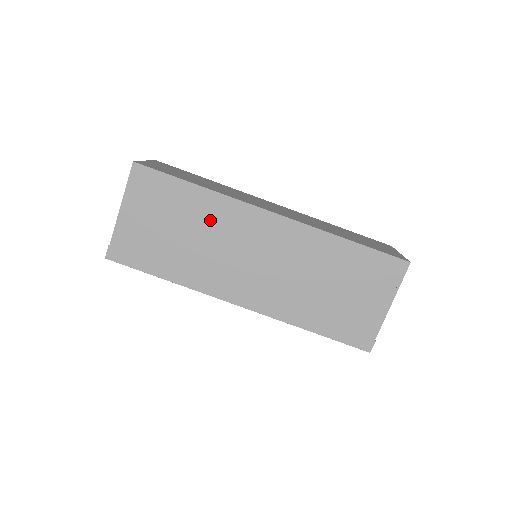
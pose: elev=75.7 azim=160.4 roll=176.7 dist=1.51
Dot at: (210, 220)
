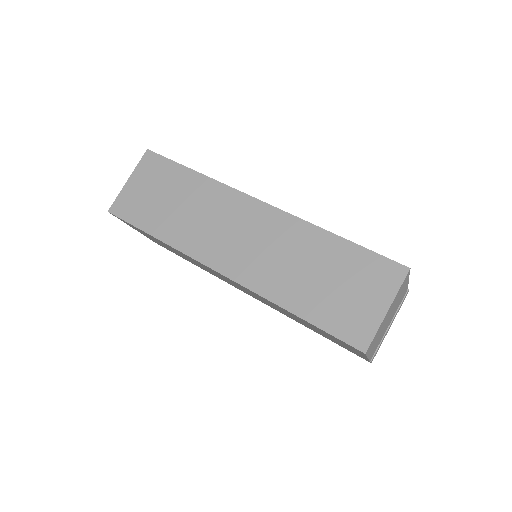
Dot at: (185, 256)
